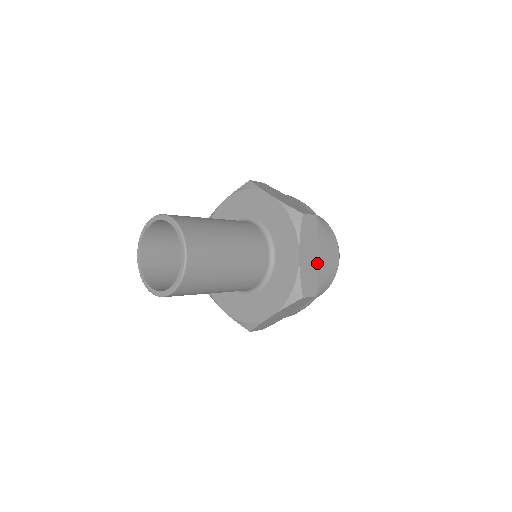
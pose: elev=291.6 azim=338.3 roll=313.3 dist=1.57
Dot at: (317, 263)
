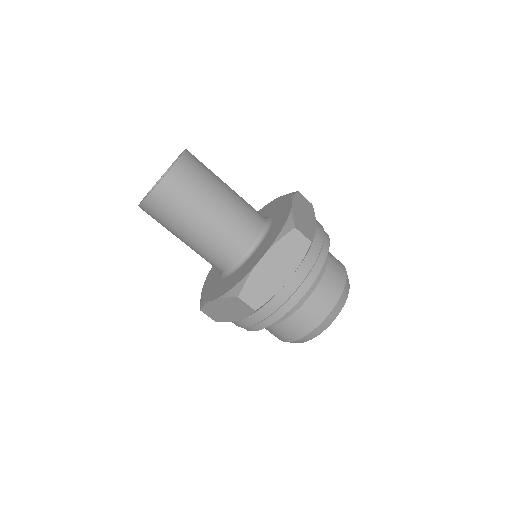
Dot at: (313, 227)
